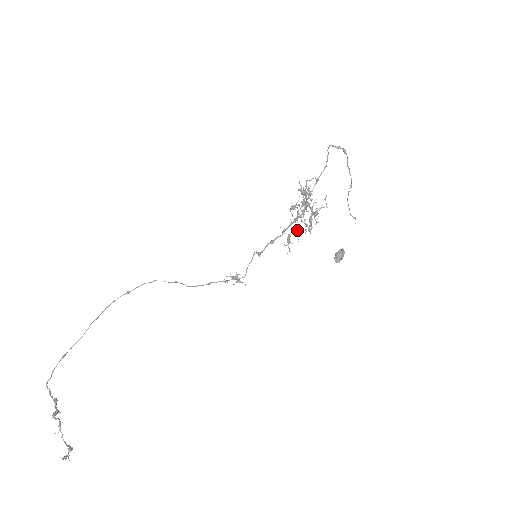
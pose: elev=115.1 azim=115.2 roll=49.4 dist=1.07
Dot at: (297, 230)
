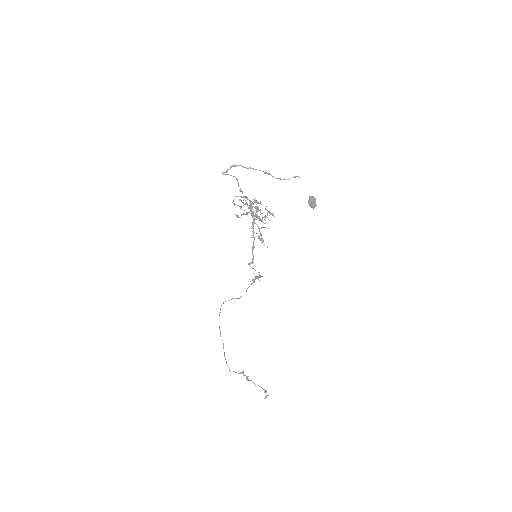
Dot at: (261, 228)
